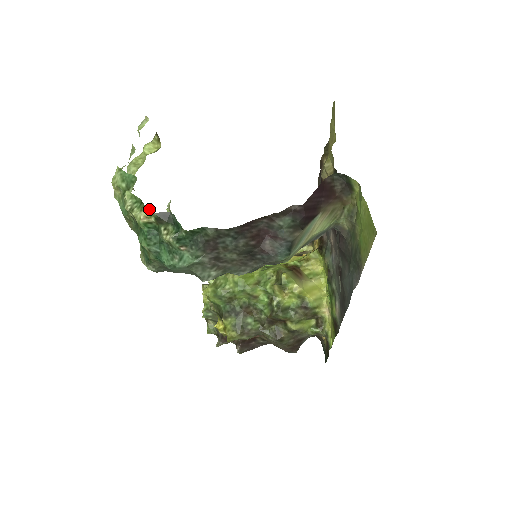
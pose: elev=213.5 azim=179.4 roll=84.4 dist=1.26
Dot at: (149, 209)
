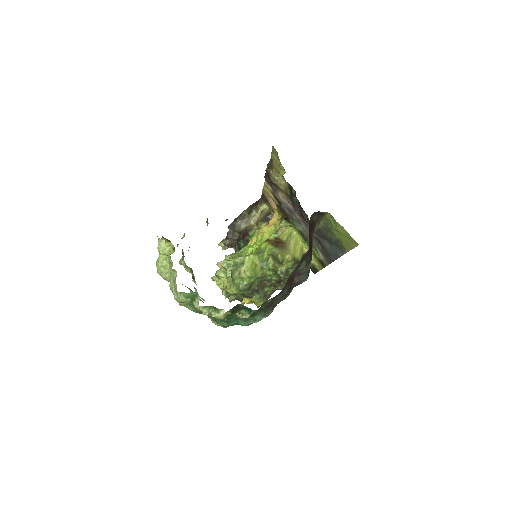
Dot at: (224, 310)
